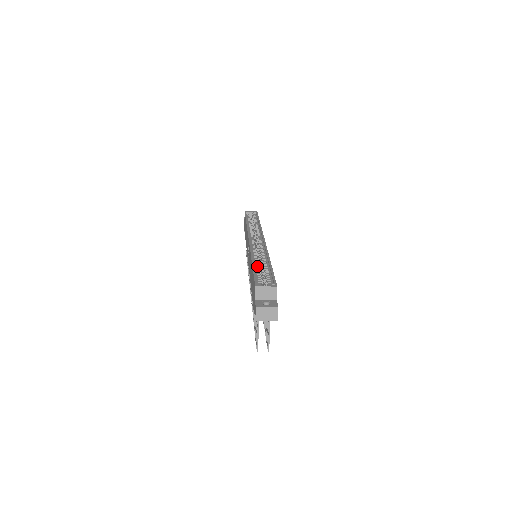
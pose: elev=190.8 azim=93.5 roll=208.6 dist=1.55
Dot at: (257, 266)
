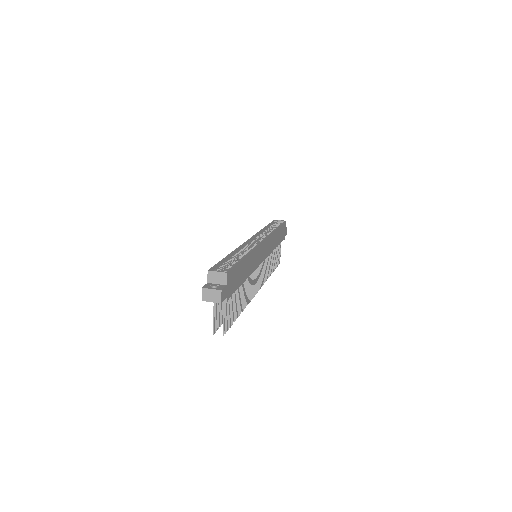
Dot at: (231, 258)
